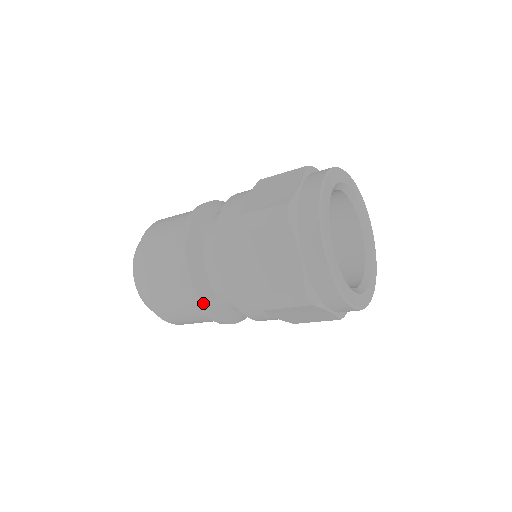
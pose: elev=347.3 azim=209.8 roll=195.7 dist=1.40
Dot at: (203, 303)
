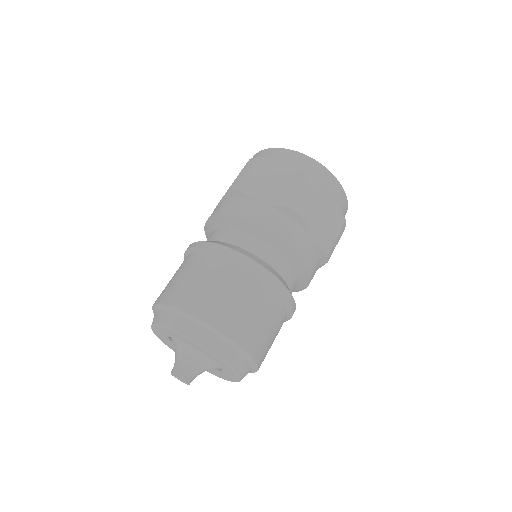
Dot at: (259, 263)
